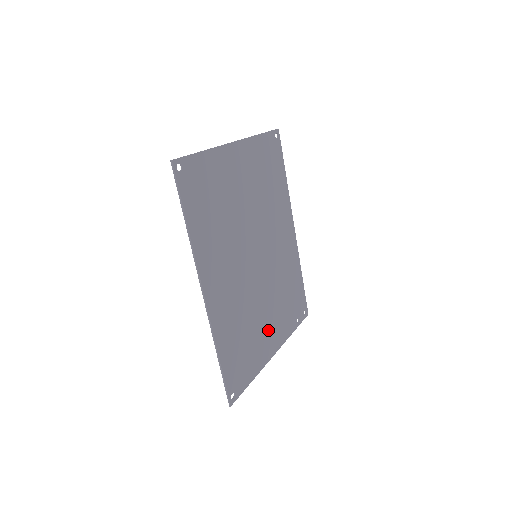
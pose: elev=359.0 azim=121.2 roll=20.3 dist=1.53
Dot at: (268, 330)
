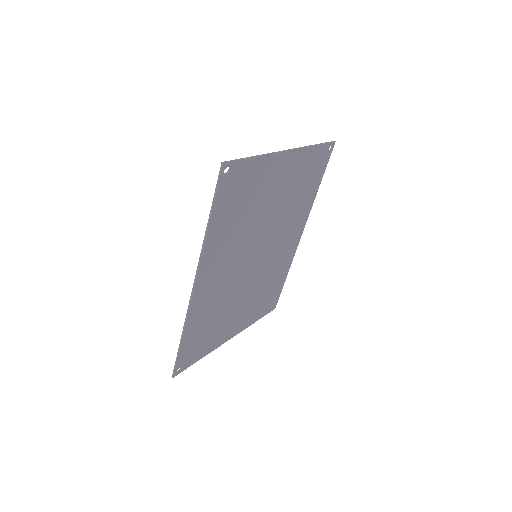
Dot at: (235, 319)
